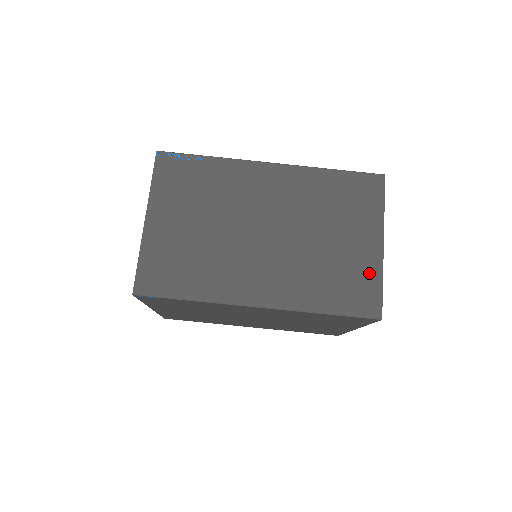
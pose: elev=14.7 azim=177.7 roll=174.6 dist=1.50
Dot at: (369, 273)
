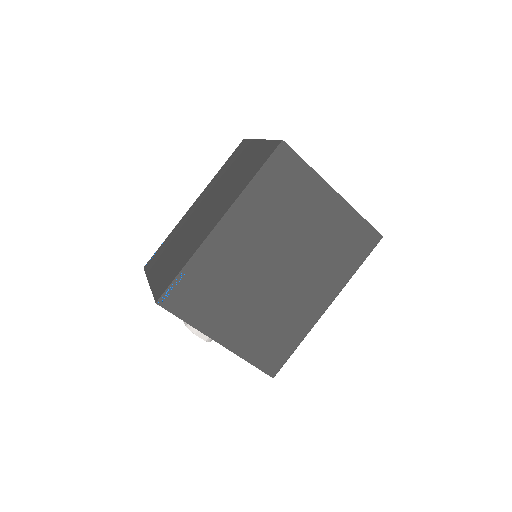
Dot at: (262, 148)
